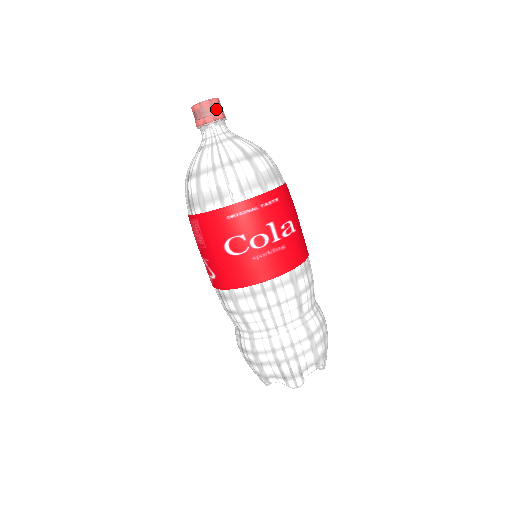
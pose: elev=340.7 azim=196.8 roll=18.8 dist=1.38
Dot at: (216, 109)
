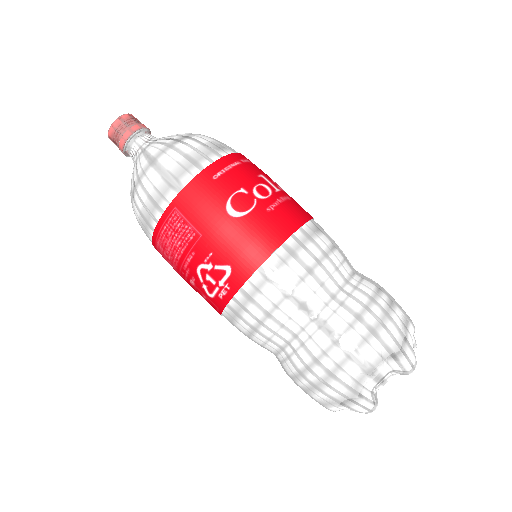
Dot at: (138, 121)
